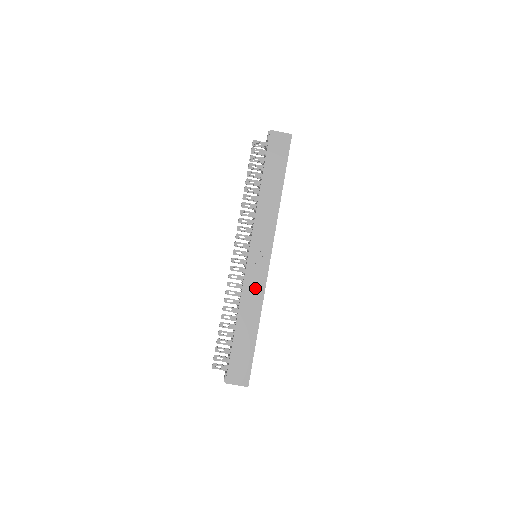
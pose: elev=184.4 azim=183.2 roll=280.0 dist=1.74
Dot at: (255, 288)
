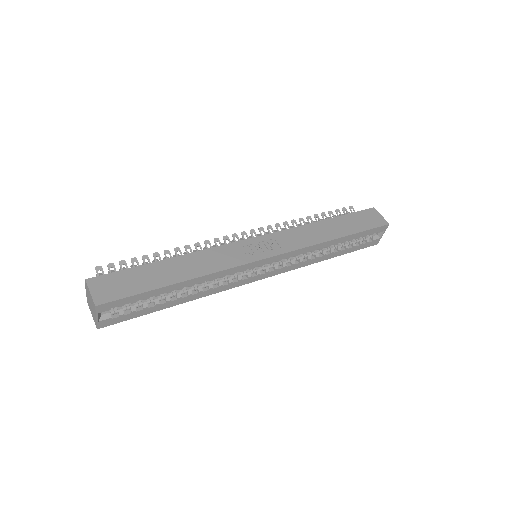
Dot at: (225, 258)
